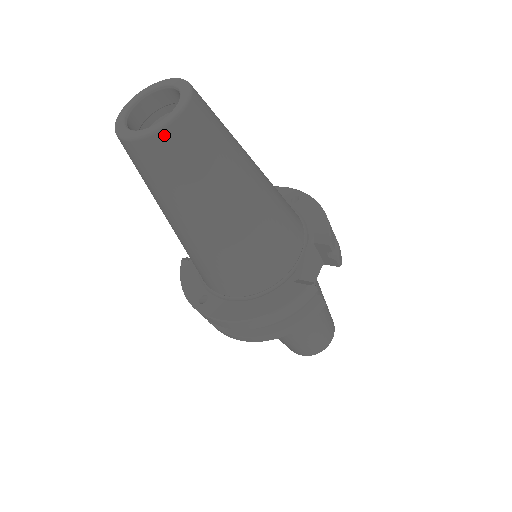
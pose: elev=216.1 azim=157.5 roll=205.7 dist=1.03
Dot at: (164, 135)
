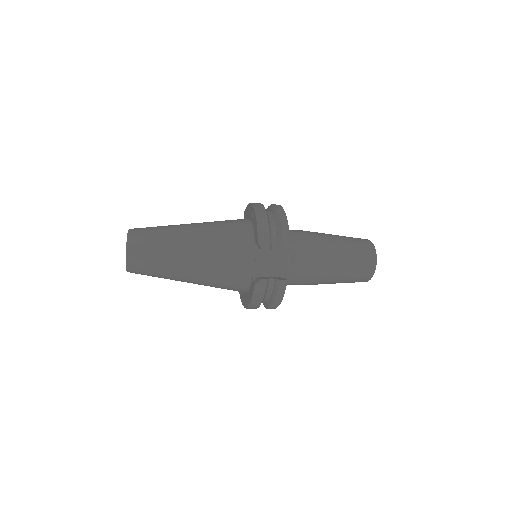
Dot at: (130, 268)
